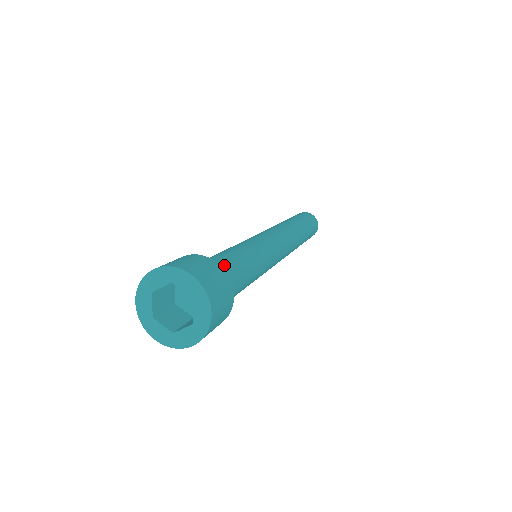
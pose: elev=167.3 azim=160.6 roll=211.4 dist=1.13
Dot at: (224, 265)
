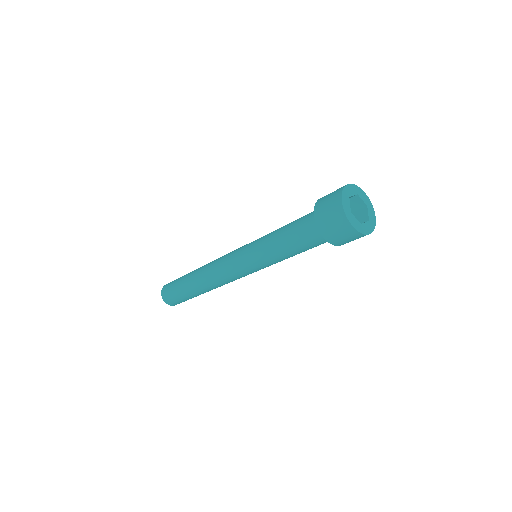
Dot at: occluded
